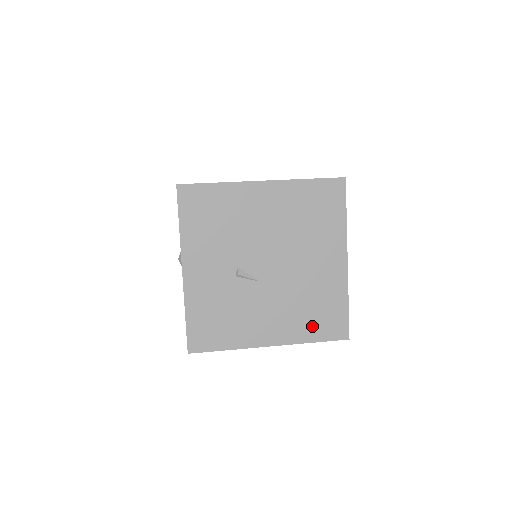
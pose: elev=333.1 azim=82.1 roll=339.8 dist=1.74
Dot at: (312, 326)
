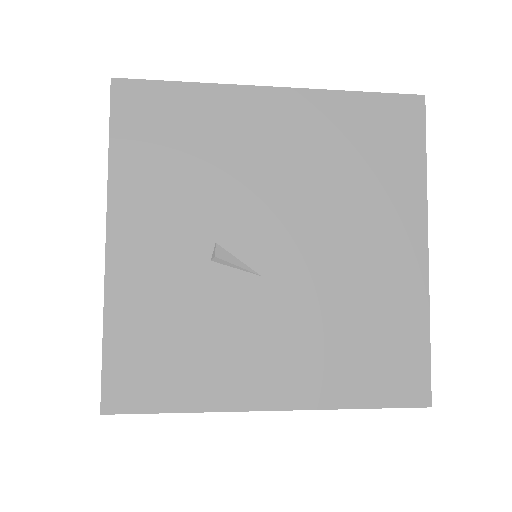
Dot at: (358, 374)
